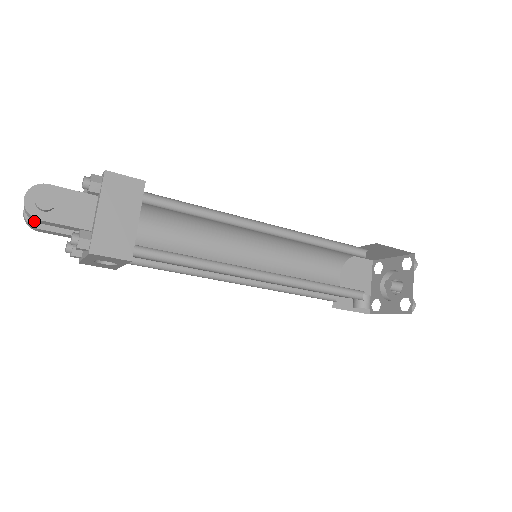
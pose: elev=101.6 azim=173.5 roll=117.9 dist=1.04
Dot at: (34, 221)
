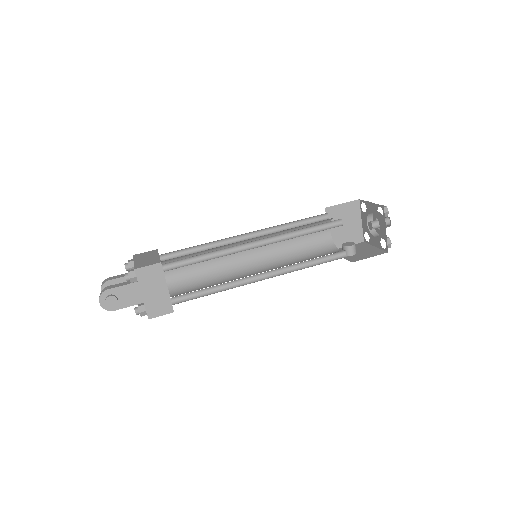
Dot at: occluded
